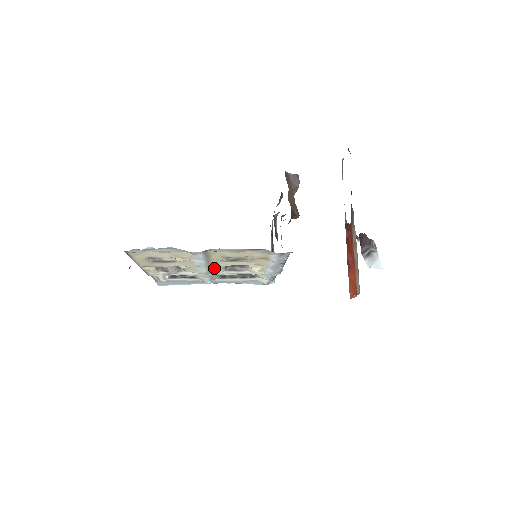
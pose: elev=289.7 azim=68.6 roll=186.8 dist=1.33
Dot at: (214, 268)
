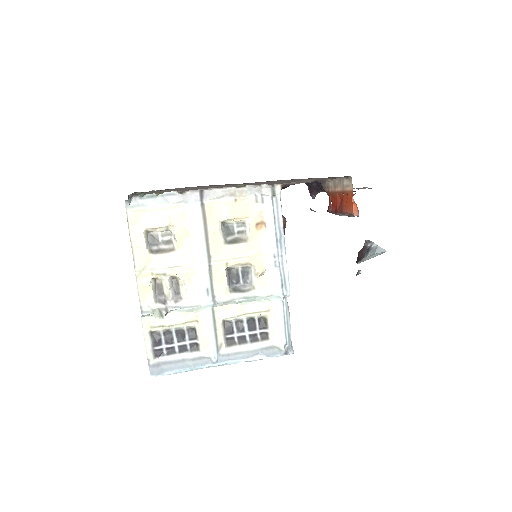
Dot at: (215, 278)
